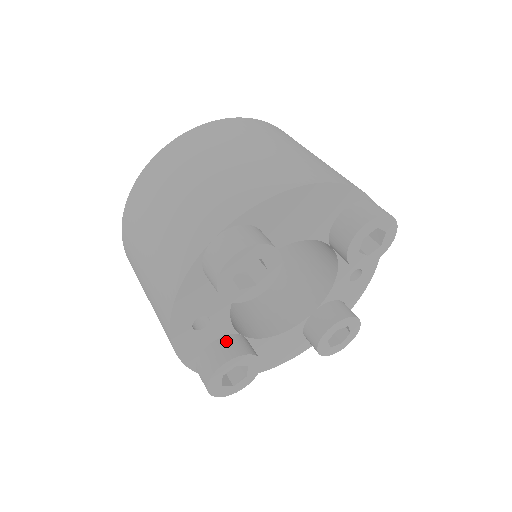
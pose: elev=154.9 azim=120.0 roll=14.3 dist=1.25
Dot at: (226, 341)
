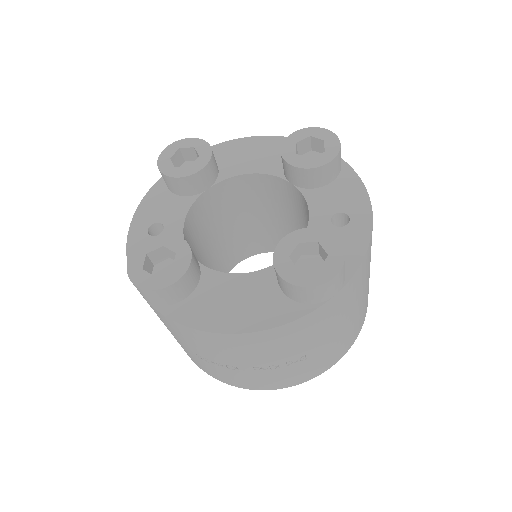
Dot at: occluded
